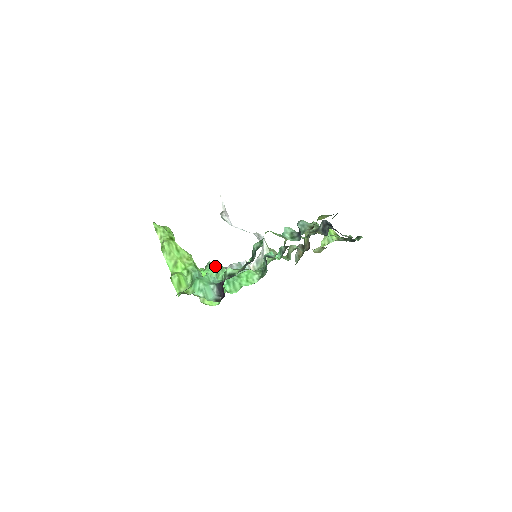
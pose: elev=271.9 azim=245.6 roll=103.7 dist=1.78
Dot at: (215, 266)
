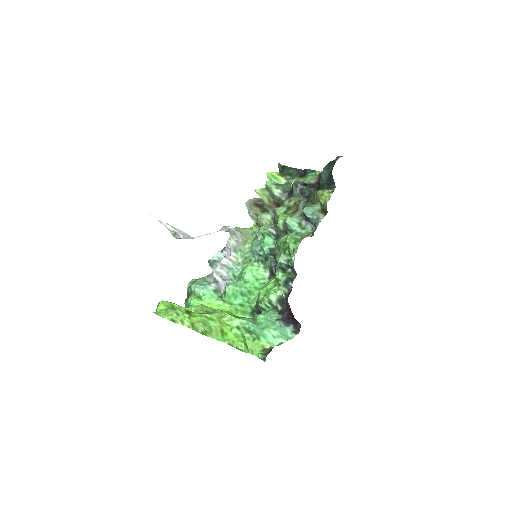
Dot at: (205, 286)
